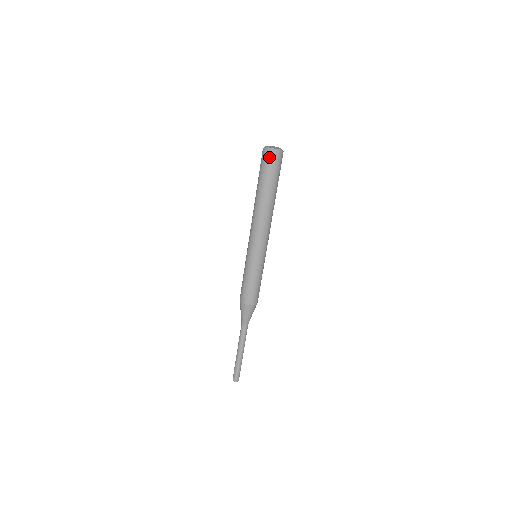
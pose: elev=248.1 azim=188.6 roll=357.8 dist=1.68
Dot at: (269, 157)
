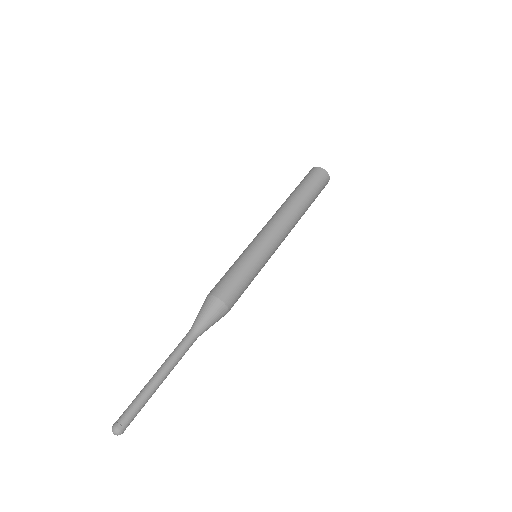
Dot at: (321, 173)
